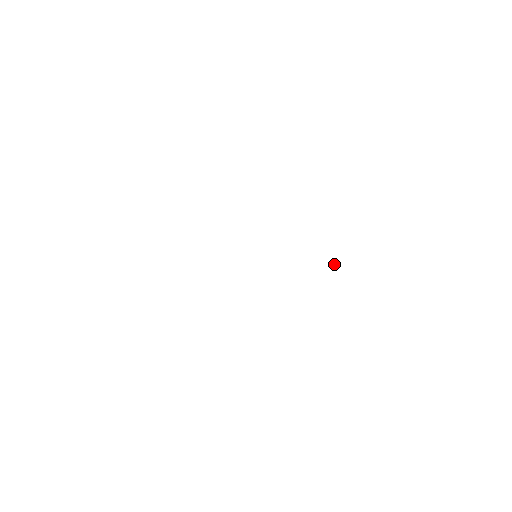
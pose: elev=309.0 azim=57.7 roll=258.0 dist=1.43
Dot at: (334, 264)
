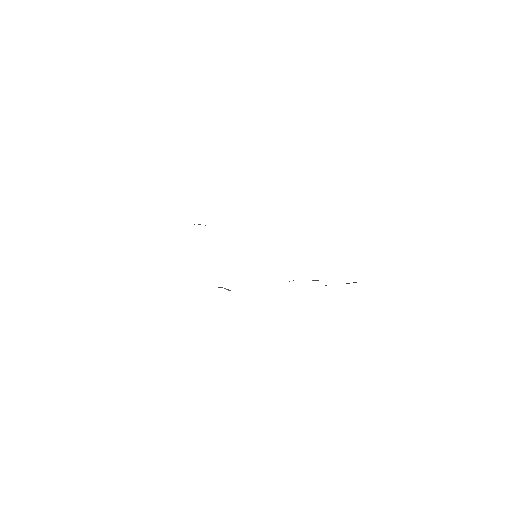
Dot at: occluded
